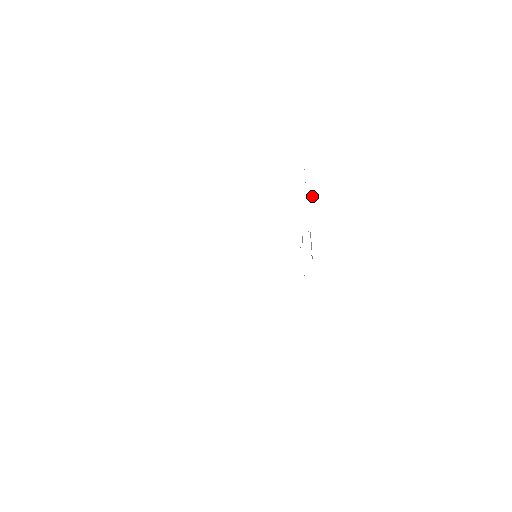
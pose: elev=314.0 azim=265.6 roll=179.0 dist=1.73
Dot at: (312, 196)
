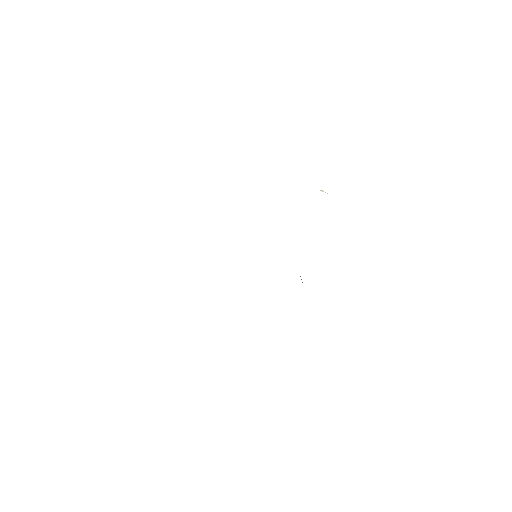
Dot at: occluded
